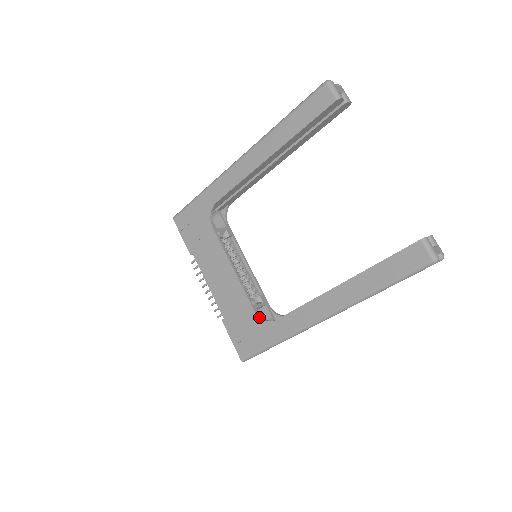
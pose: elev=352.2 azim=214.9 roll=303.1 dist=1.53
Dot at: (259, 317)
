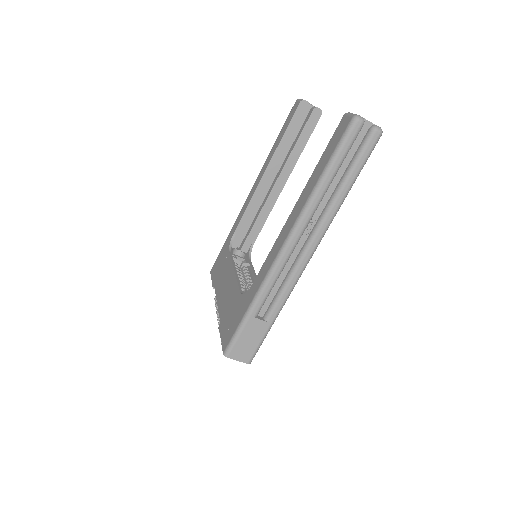
Dot at: (242, 294)
